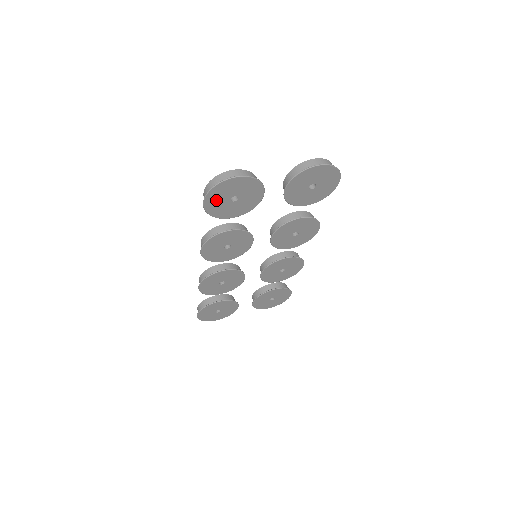
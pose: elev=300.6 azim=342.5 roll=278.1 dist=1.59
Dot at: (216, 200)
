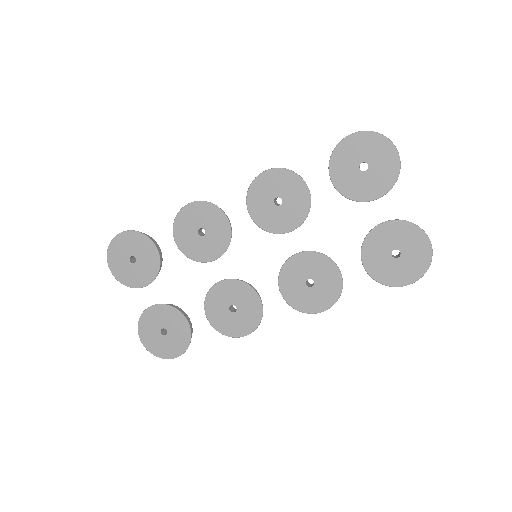
Dot at: (359, 146)
